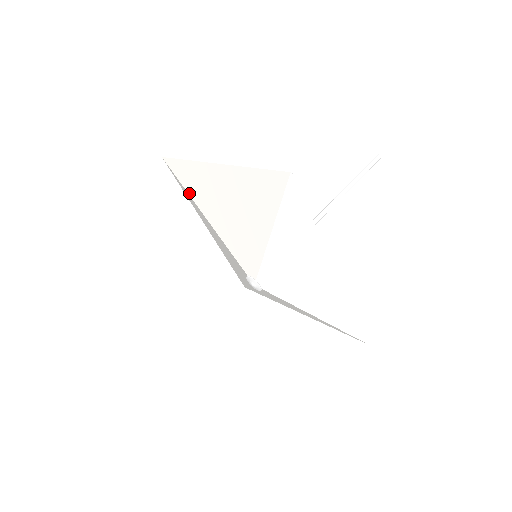
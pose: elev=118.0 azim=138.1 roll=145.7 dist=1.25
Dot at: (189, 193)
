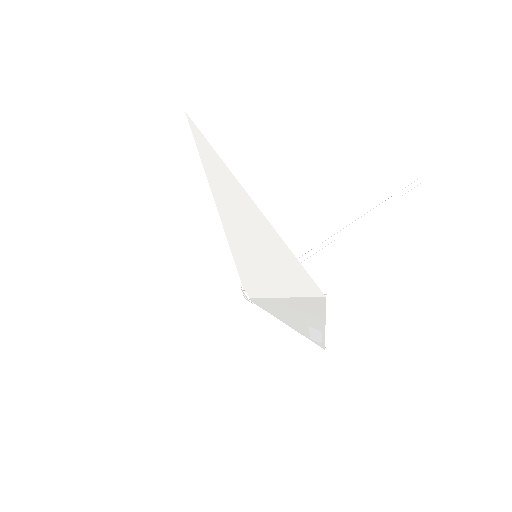
Dot at: (207, 175)
